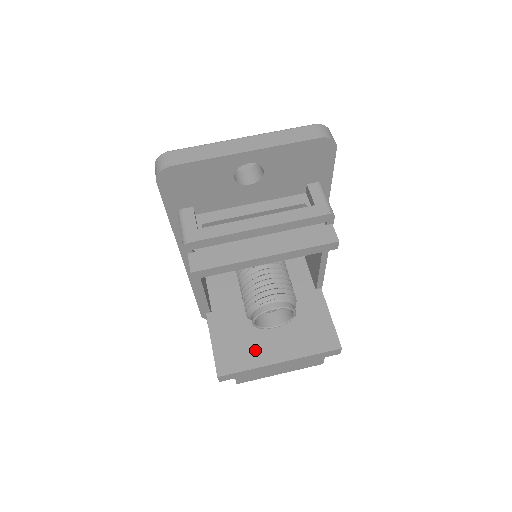
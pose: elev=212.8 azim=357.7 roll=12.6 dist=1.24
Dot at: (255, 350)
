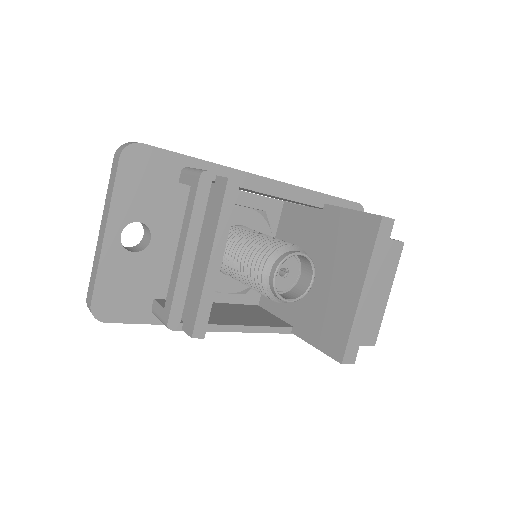
Dot at: (339, 309)
